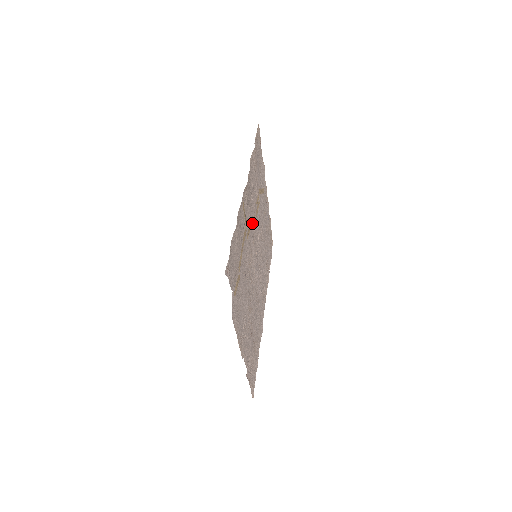
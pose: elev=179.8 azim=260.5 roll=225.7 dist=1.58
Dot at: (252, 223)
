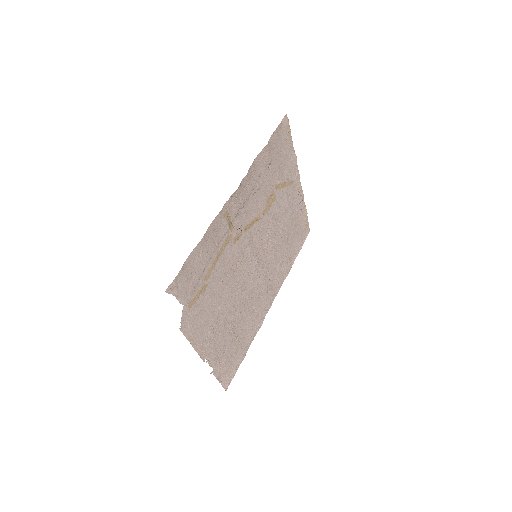
Dot at: (250, 225)
